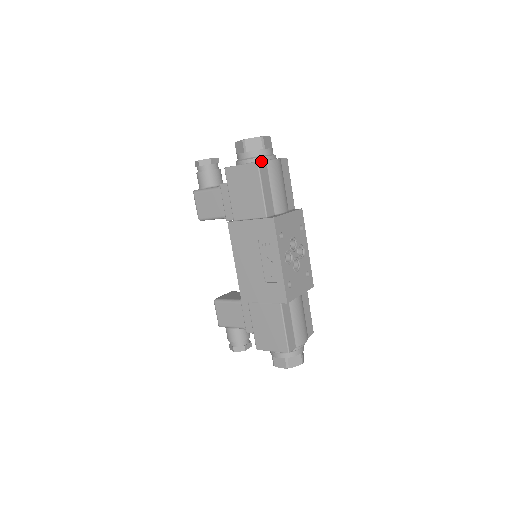
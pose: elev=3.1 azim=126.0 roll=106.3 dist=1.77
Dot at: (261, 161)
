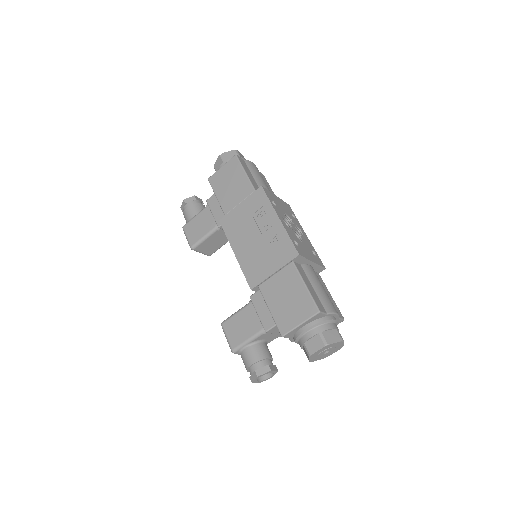
Dot at: occluded
